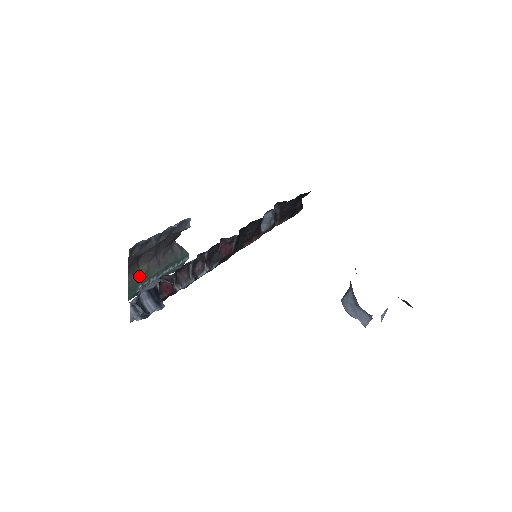
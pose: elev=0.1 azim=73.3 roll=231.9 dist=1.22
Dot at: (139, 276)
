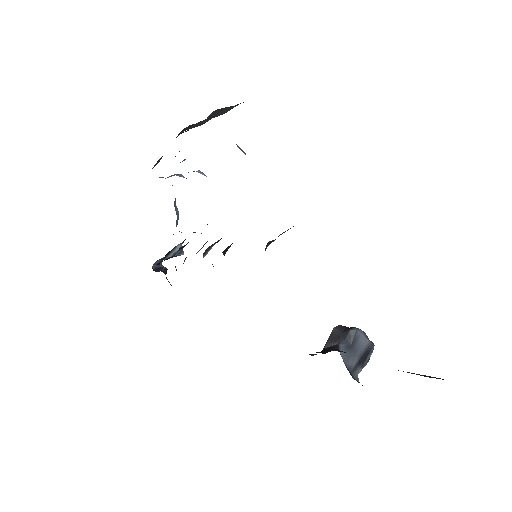
Dot at: (195, 126)
